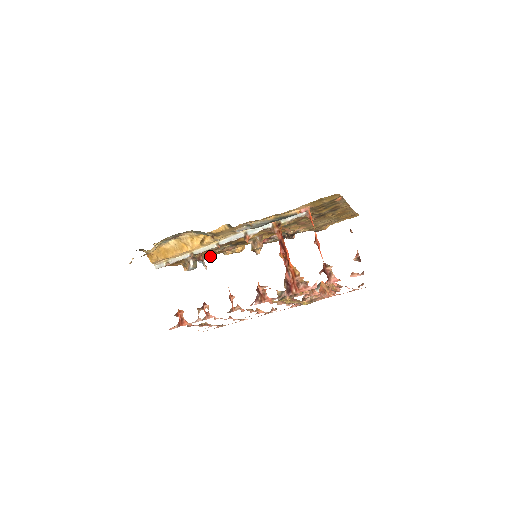
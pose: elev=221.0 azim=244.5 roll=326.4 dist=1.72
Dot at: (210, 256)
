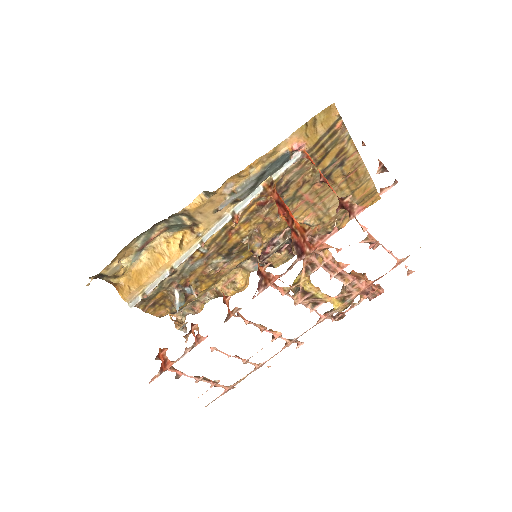
Dot at: (203, 289)
